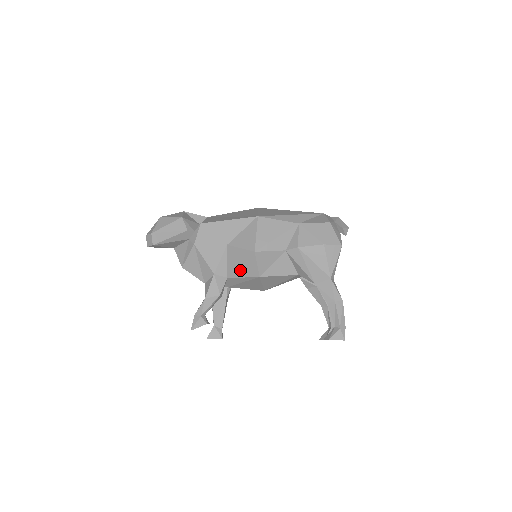
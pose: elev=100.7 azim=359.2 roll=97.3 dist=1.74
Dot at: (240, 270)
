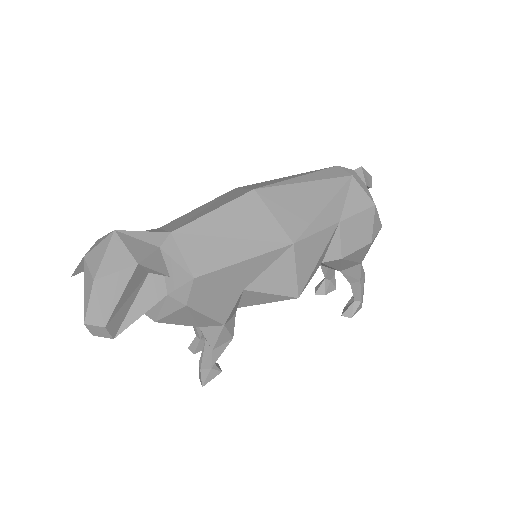
Dot at: (259, 304)
